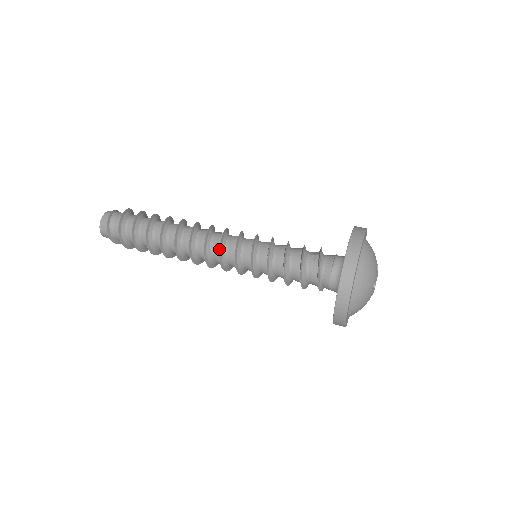
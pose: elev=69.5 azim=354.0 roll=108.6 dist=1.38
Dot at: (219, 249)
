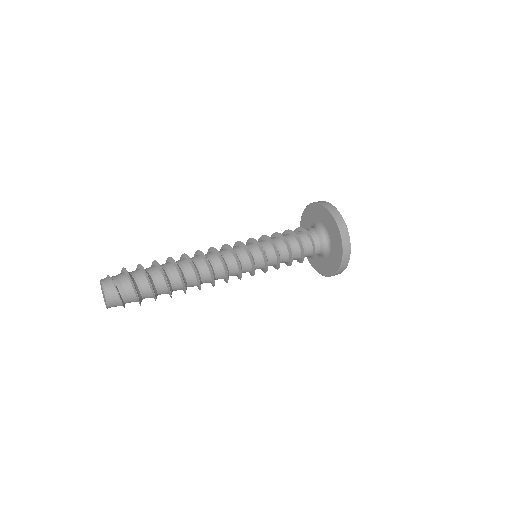
Dot at: (234, 251)
